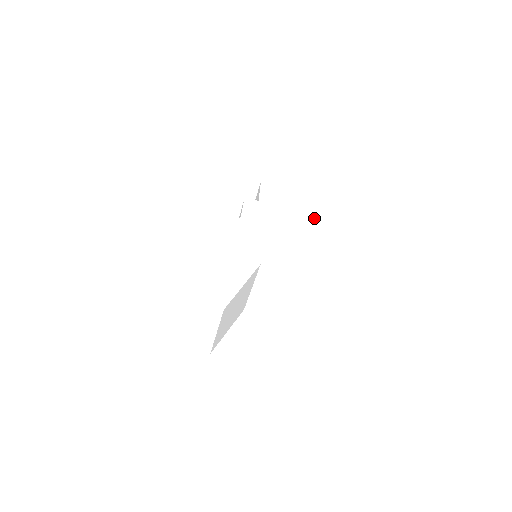
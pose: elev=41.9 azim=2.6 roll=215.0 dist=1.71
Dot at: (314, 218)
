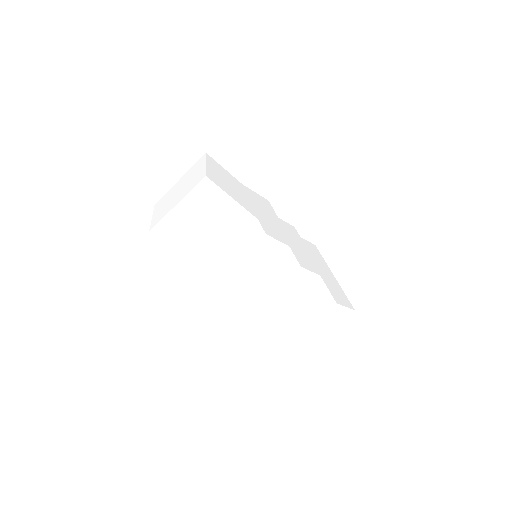
Dot at: (325, 280)
